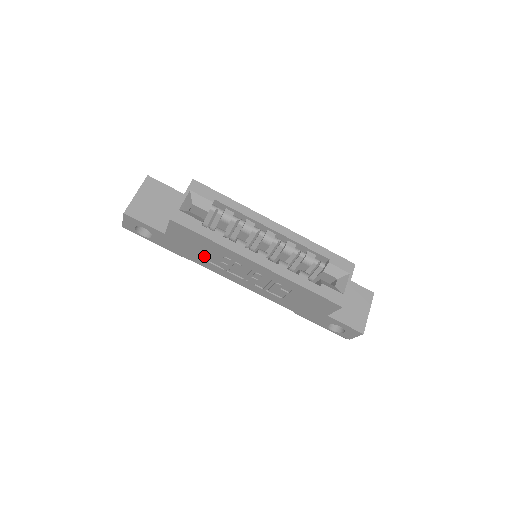
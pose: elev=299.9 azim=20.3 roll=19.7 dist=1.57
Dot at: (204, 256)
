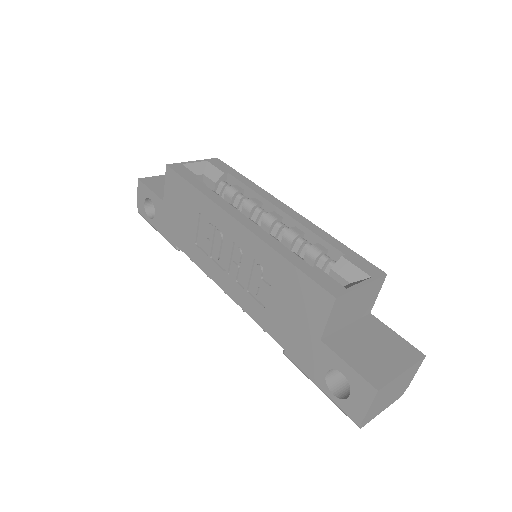
Dot at: (191, 232)
